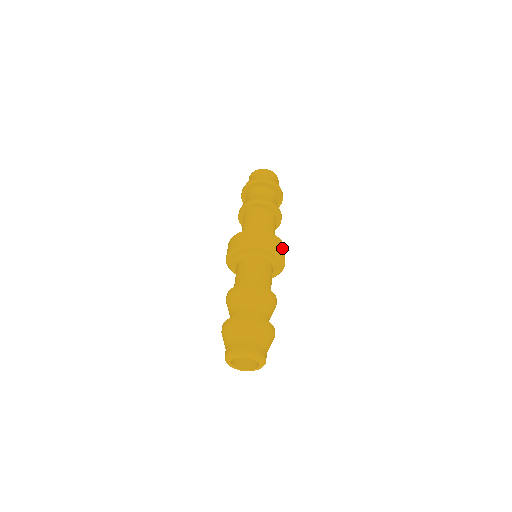
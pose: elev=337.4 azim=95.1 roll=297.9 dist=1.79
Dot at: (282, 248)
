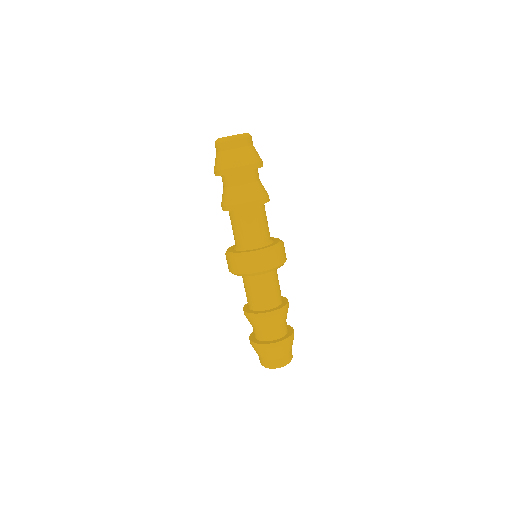
Dot at: occluded
